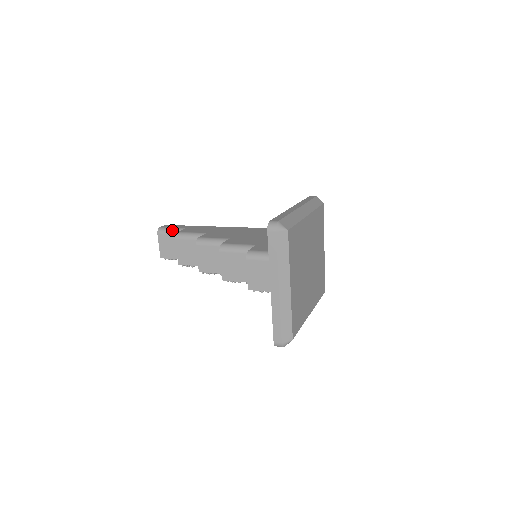
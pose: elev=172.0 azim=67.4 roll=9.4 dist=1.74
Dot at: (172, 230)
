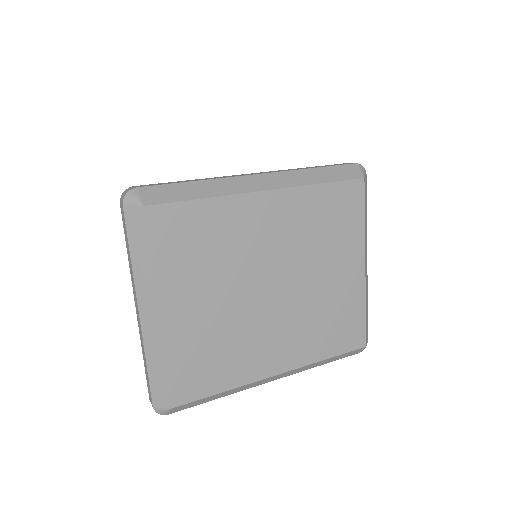
Dot at: occluded
